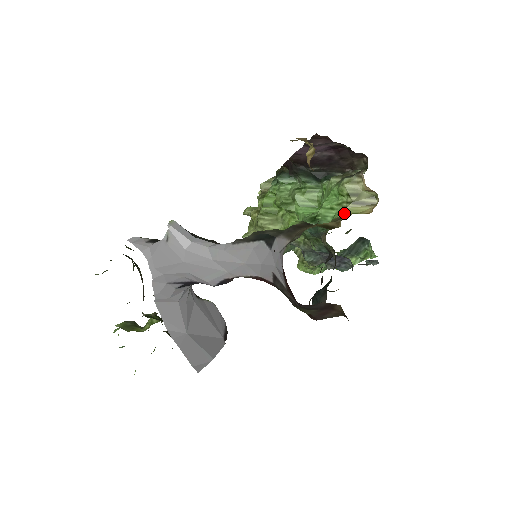
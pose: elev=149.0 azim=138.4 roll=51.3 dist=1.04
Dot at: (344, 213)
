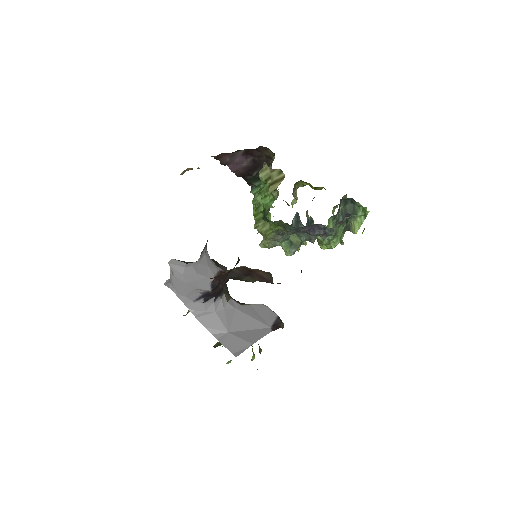
Dot at: occluded
